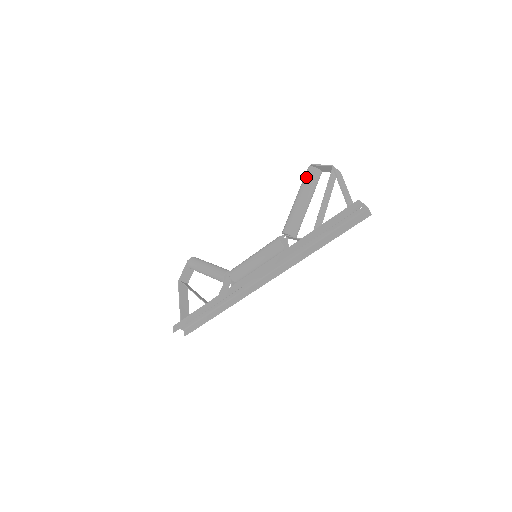
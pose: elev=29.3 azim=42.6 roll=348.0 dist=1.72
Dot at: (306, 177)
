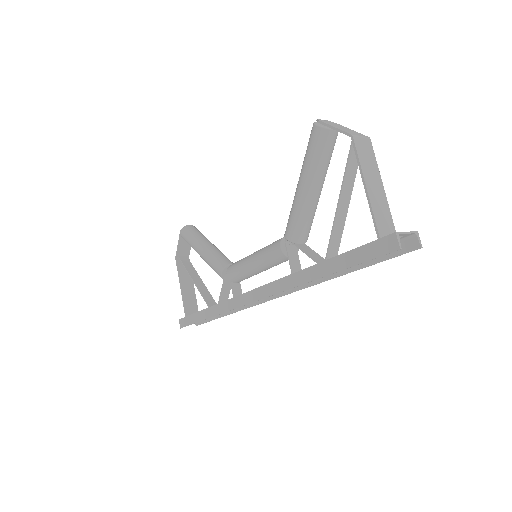
Dot at: (310, 146)
